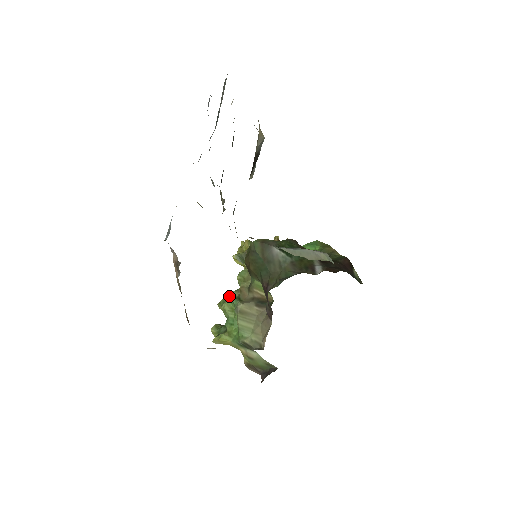
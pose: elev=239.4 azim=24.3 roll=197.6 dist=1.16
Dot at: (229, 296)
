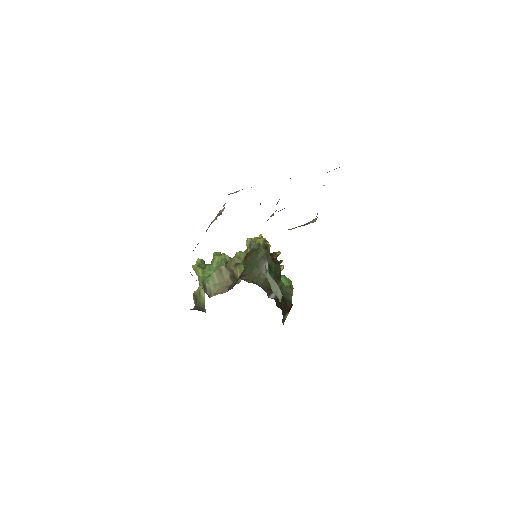
Dot at: (224, 256)
